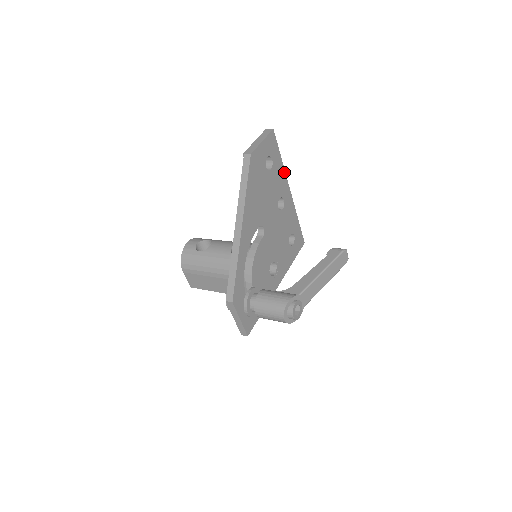
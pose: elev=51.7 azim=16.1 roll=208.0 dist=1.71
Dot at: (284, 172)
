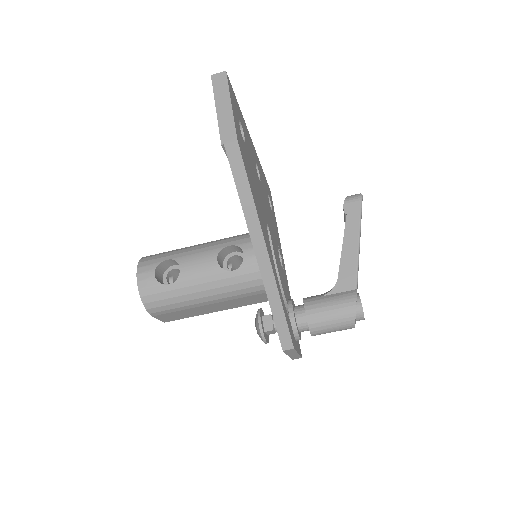
Dot at: (245, 125)
